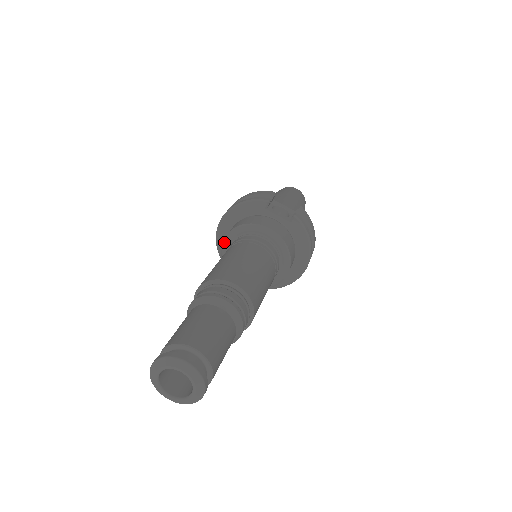
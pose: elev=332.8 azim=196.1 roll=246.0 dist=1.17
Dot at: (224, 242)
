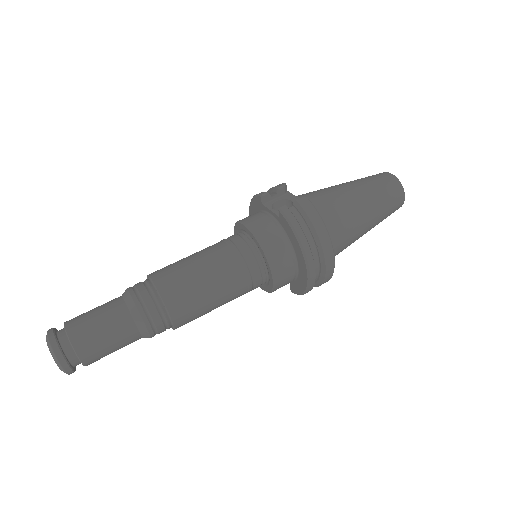
Dot at: occluded
